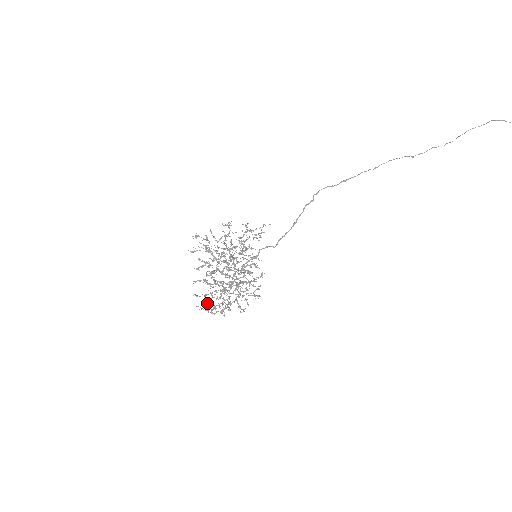
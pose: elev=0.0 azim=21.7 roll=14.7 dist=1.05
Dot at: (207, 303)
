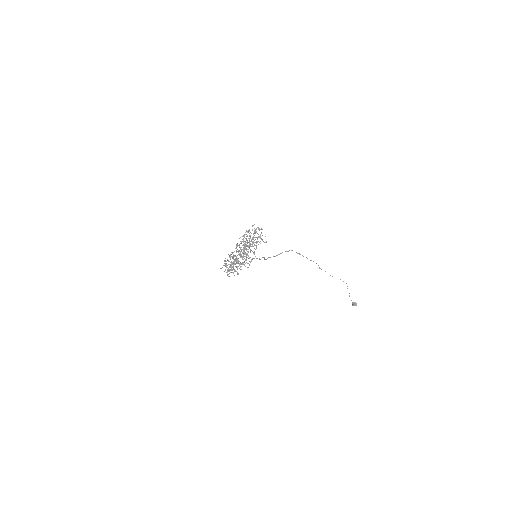
Dot at: occluded
